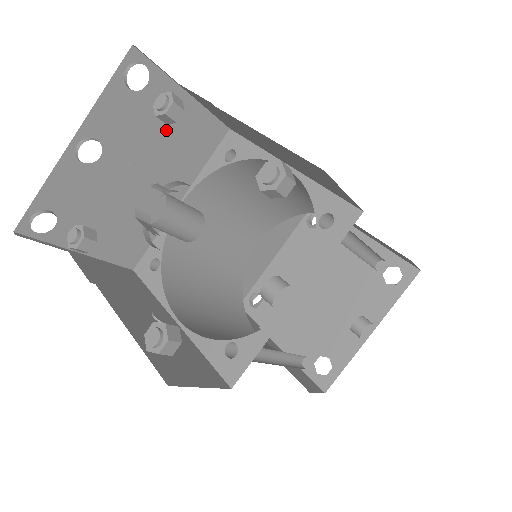
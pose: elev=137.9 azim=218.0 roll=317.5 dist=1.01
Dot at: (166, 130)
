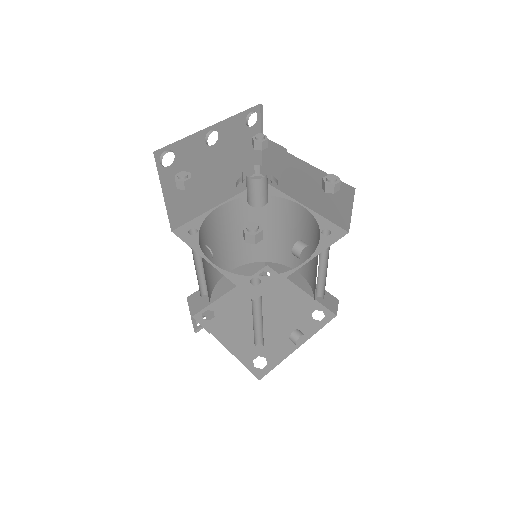
Dot at: (242, 156)
